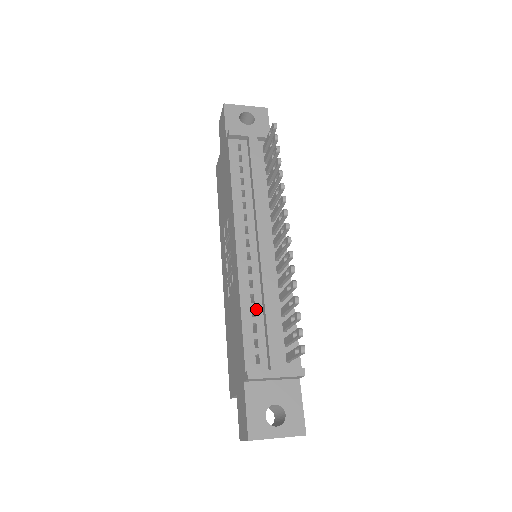
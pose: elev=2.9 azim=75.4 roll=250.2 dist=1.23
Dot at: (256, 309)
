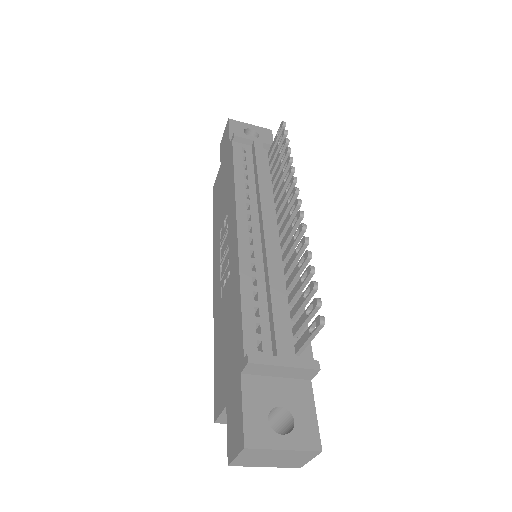
Dot at: (259, 293)
